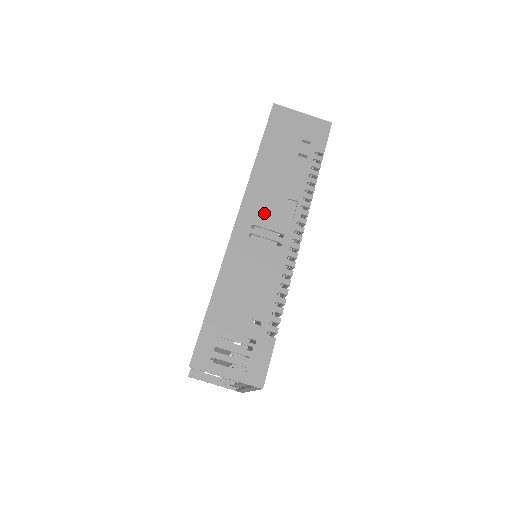
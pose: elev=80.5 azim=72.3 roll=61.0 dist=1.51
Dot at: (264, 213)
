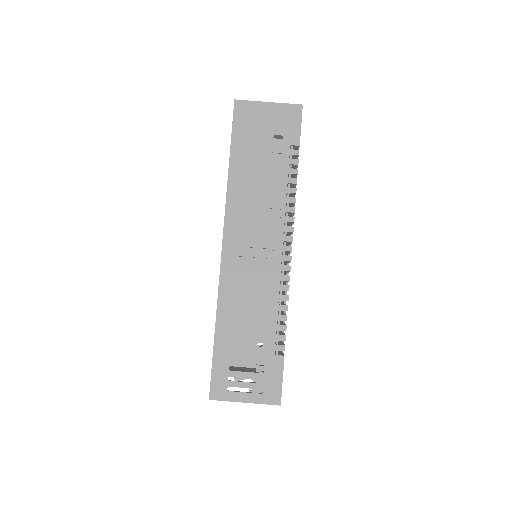
Dot at: (249, 231)
